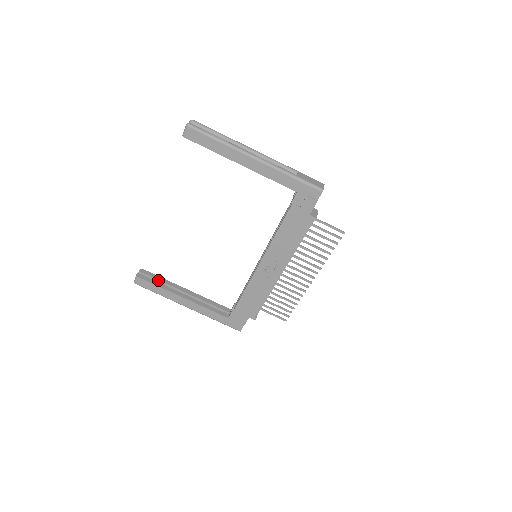
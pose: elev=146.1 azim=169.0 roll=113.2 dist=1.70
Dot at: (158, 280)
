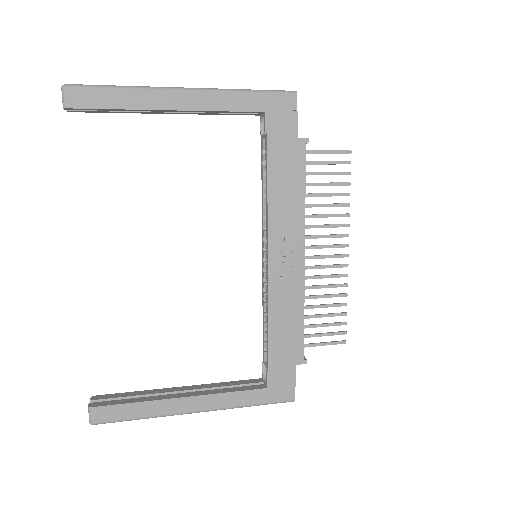
Dot at: (128, 397)
